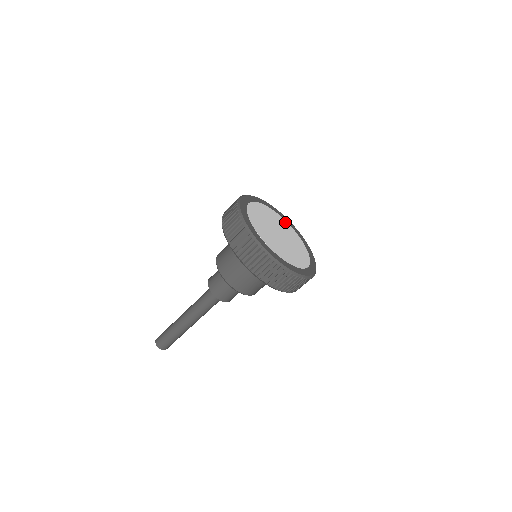
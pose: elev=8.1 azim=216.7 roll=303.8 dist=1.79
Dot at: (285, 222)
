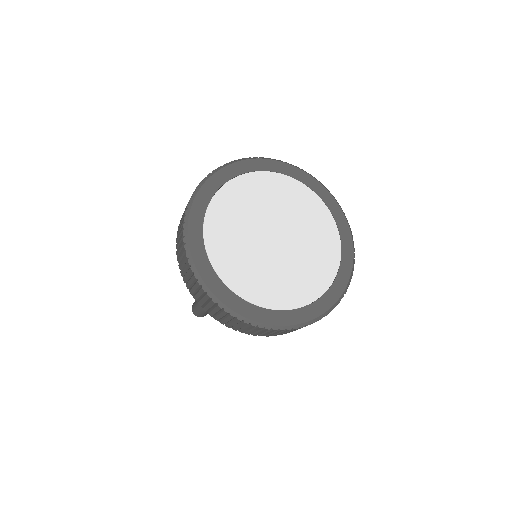
Dot at: (302, 190)
